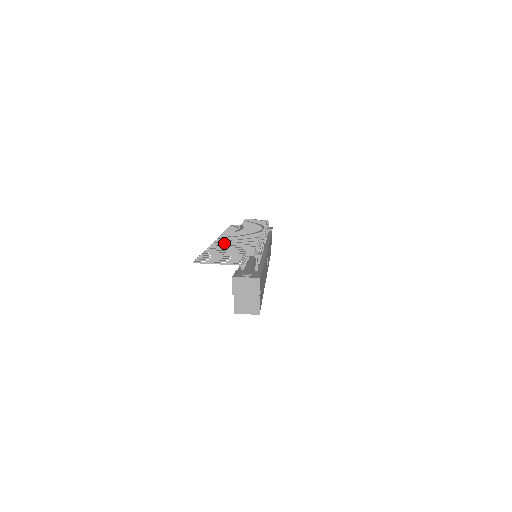
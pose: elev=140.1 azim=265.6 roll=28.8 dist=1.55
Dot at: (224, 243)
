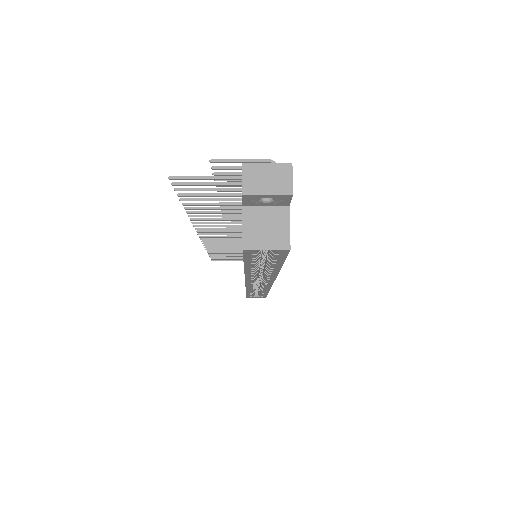
Dot at: (210, 225)
